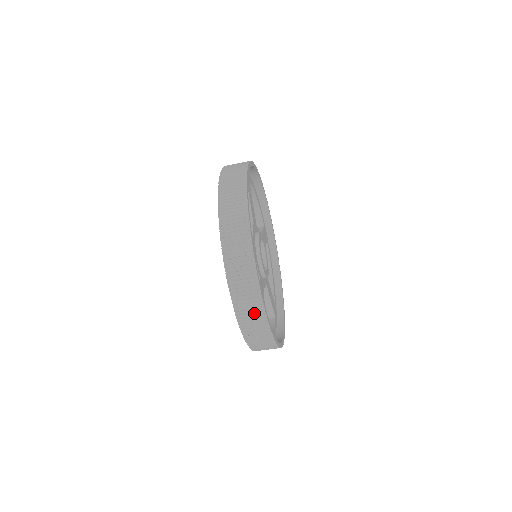
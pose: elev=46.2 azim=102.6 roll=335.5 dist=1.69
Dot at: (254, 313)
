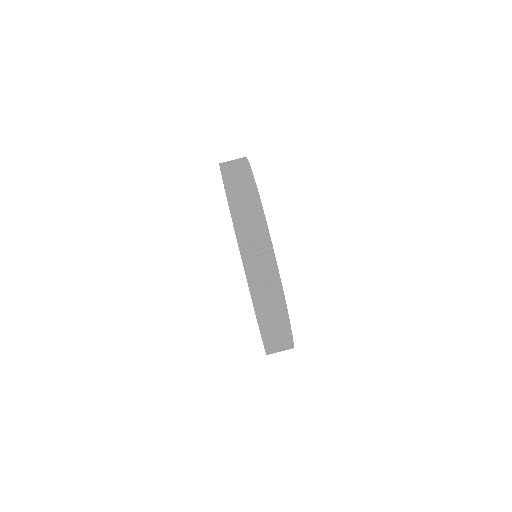
Dot at: (237, 162)
